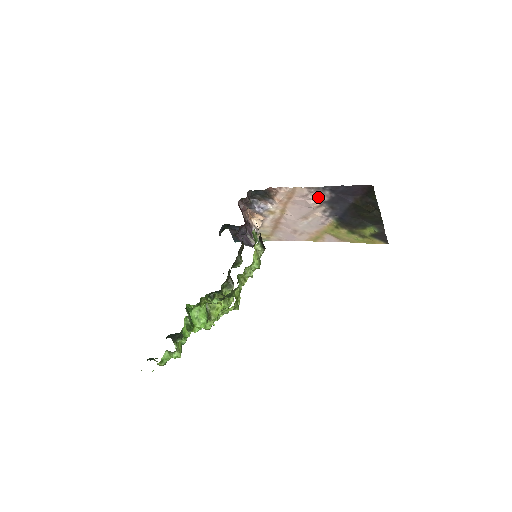
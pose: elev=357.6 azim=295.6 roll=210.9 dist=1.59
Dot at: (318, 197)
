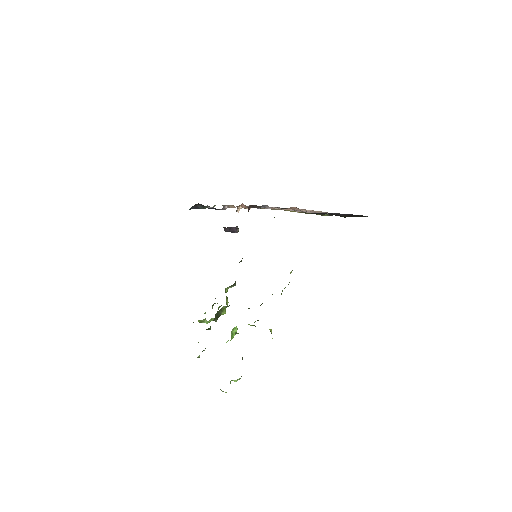
Dot at: occluded
